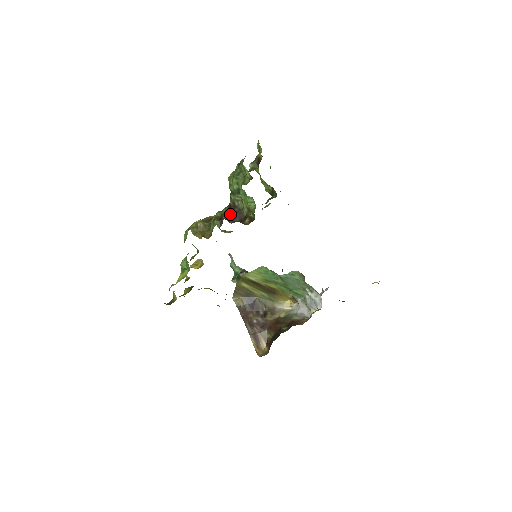
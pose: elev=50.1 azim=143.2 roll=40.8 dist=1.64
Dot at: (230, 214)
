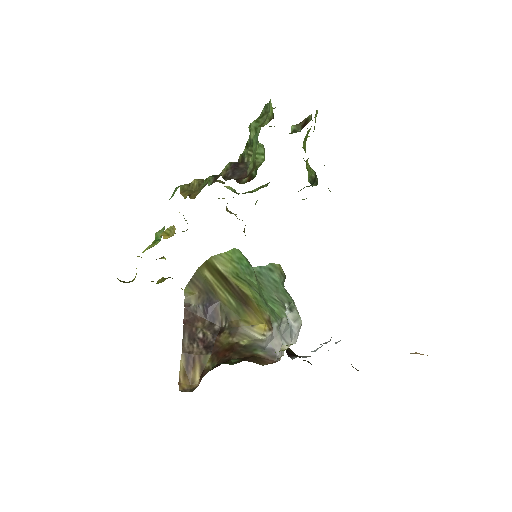
Dot at: (230, 169)
